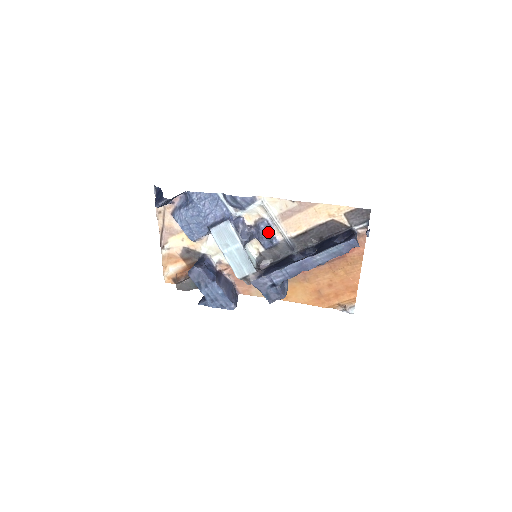
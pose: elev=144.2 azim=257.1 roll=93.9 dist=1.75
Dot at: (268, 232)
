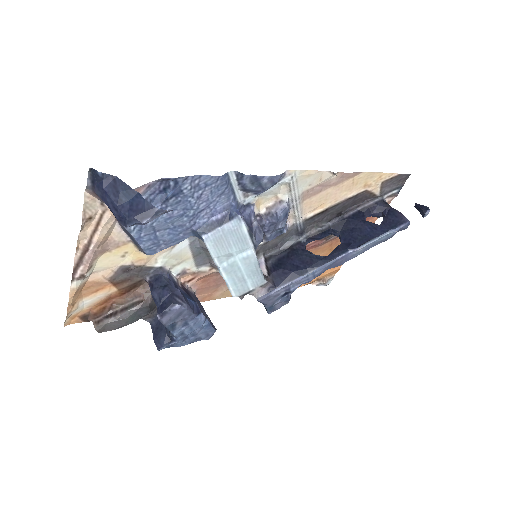
Dot at: (284, 220)
